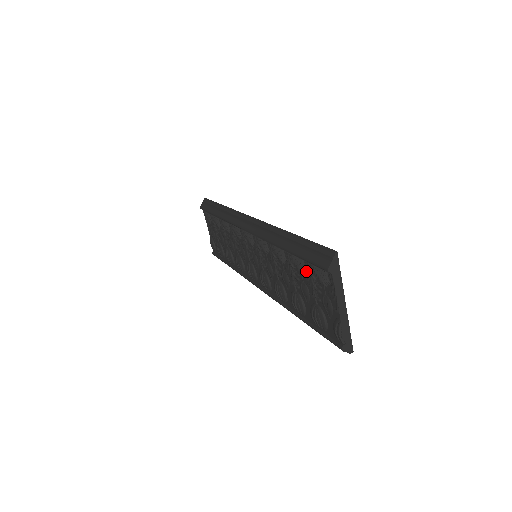
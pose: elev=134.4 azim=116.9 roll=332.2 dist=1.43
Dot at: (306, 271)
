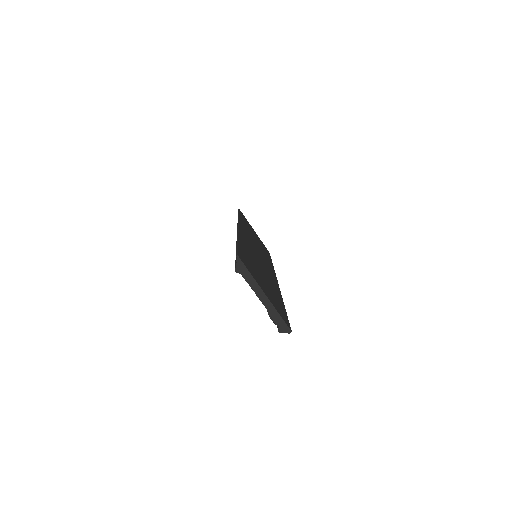
Dot at: occluded
